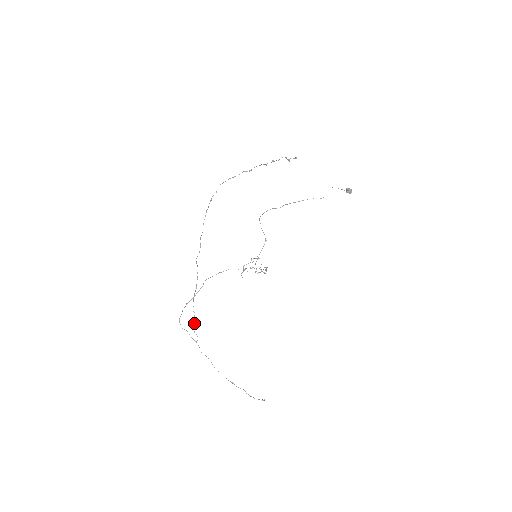
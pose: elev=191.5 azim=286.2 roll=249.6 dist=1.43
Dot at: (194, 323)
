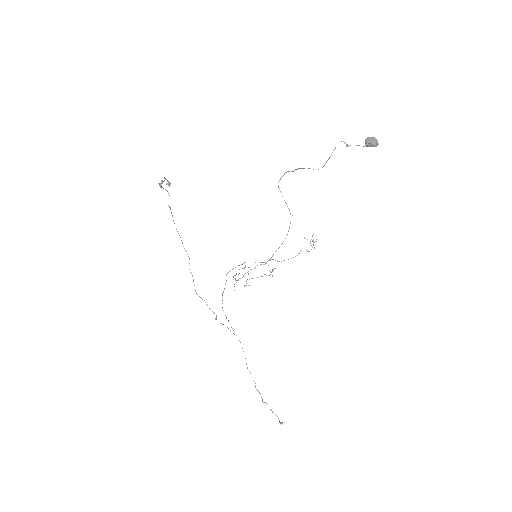
Dot at: occluded
